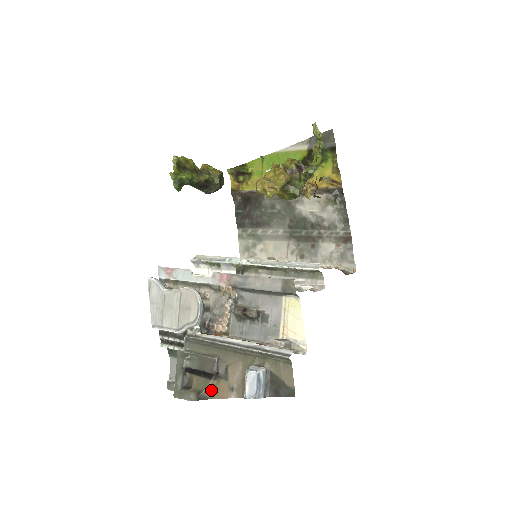
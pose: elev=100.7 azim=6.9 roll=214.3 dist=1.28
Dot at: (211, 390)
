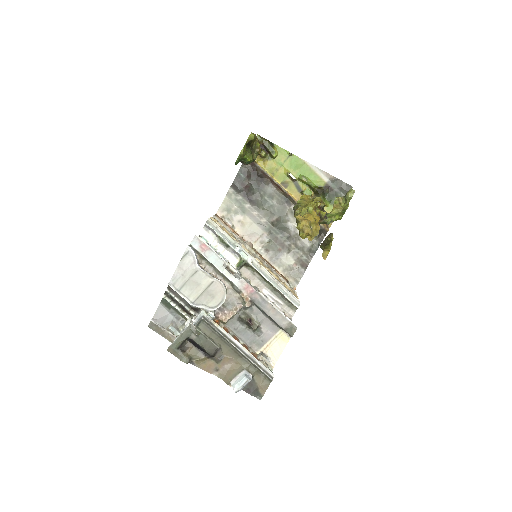
Dot at: (200, 362)
